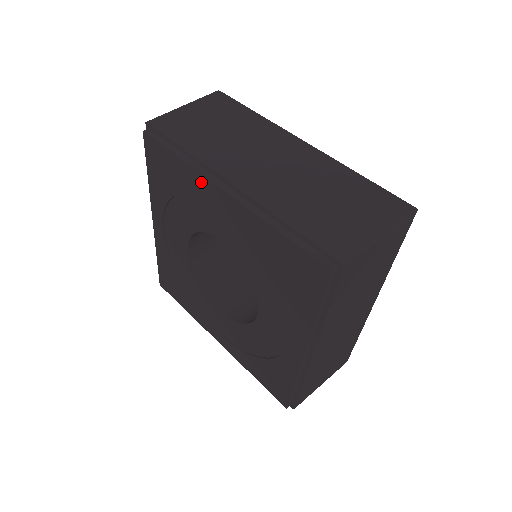
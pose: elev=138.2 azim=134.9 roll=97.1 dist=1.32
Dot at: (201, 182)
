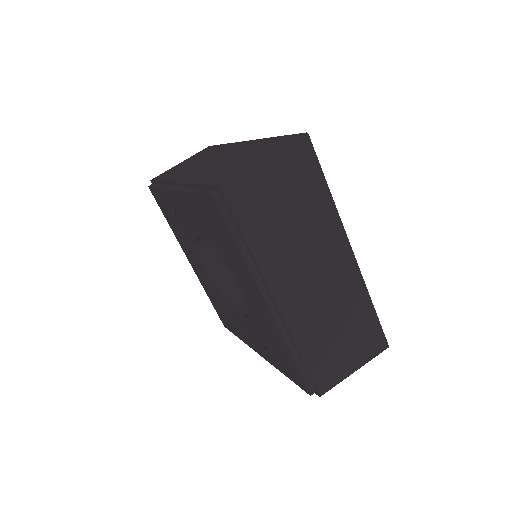
Dot at: (169, 196)
